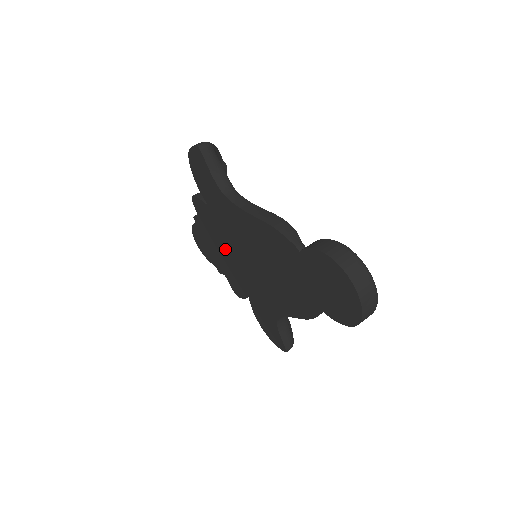
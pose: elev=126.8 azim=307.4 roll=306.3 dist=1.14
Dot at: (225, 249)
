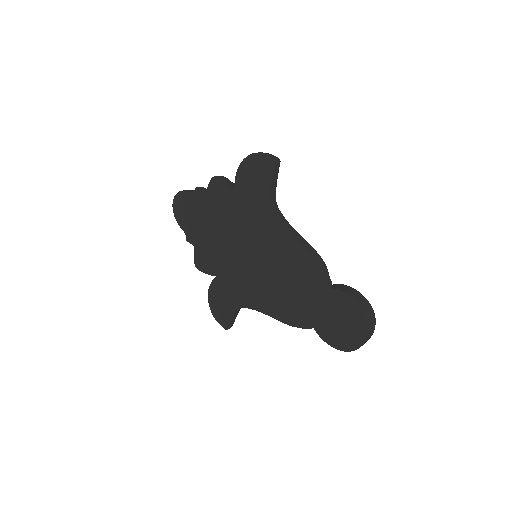
Dot at: (222, 233)
